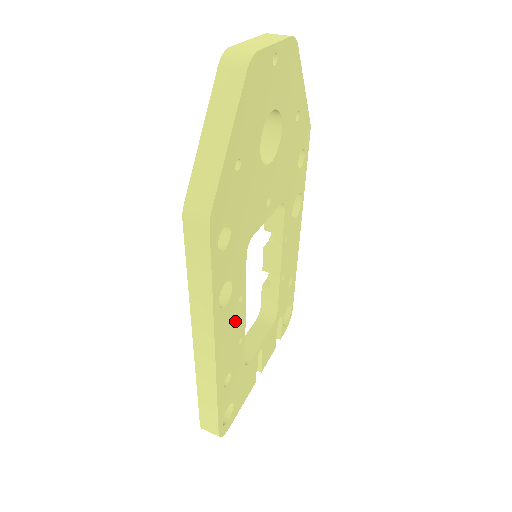
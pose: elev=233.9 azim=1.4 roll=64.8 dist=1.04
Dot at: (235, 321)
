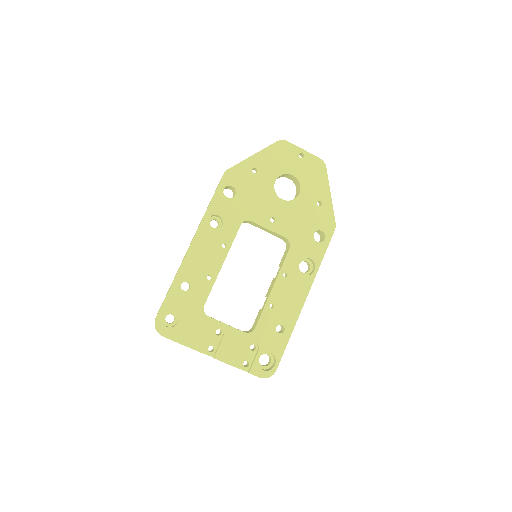
Dot at: (213, 254)
